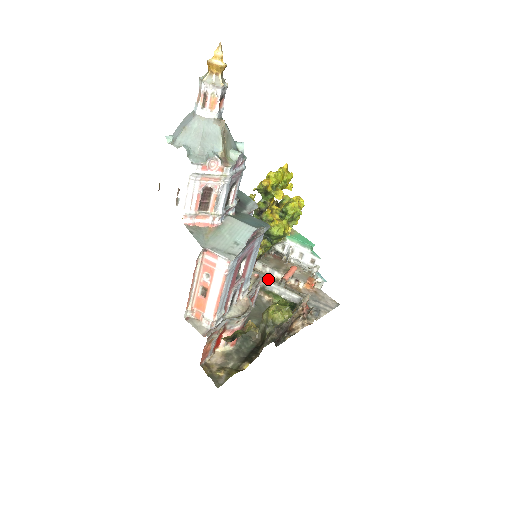
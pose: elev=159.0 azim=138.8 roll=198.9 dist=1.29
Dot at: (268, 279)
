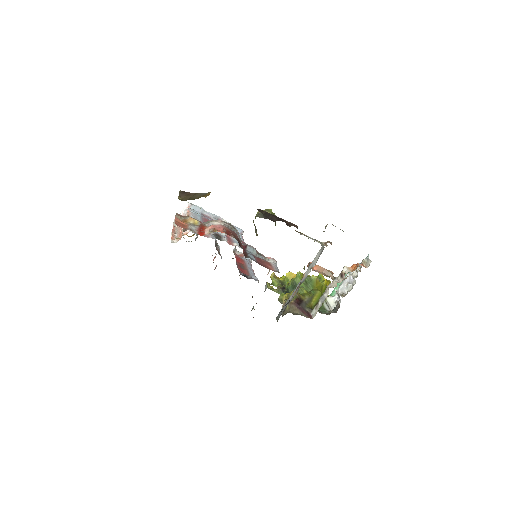
Dot at: (301, 281)
